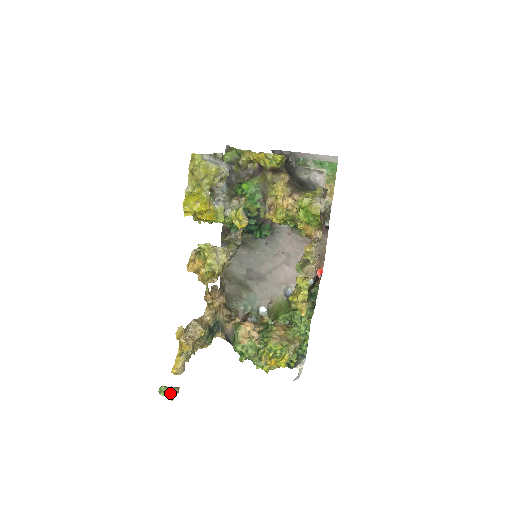
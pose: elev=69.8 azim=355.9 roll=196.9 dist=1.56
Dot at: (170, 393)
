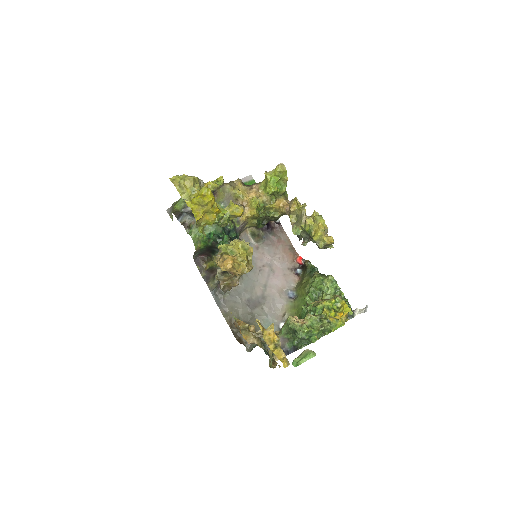
Dot at: (307, 354)
